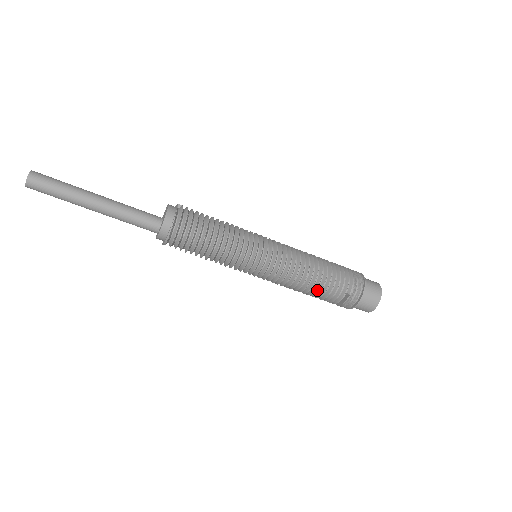
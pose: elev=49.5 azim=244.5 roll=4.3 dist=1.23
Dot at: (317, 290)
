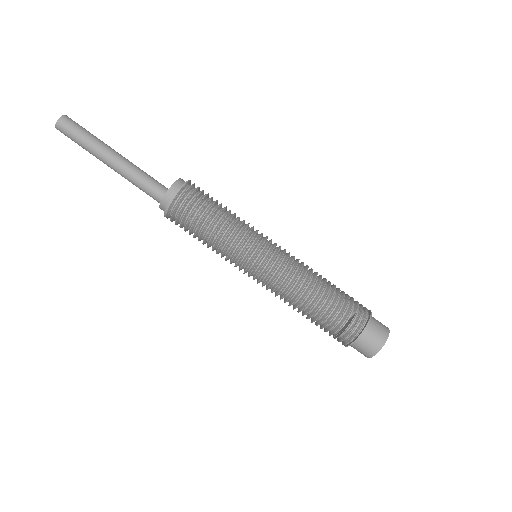
Dot at: (321, 299)
